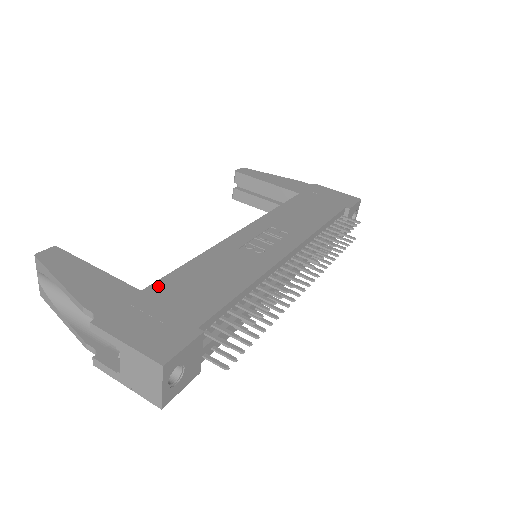
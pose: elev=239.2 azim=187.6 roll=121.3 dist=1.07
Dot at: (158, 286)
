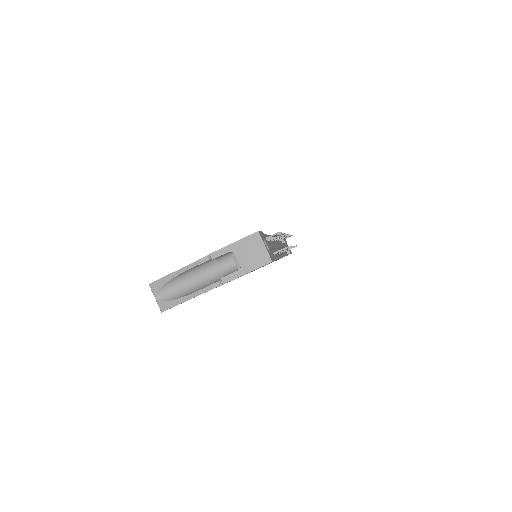
Dot at: occluded
